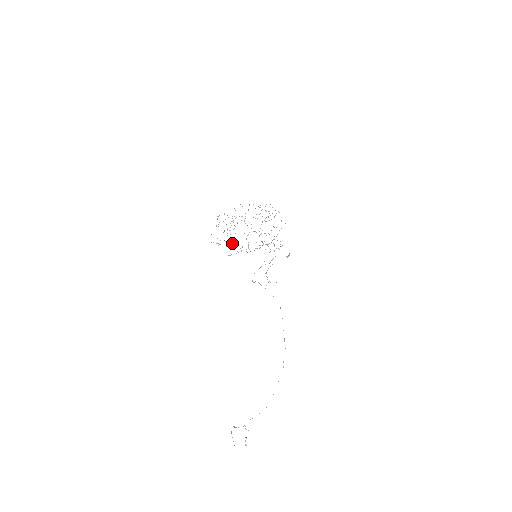
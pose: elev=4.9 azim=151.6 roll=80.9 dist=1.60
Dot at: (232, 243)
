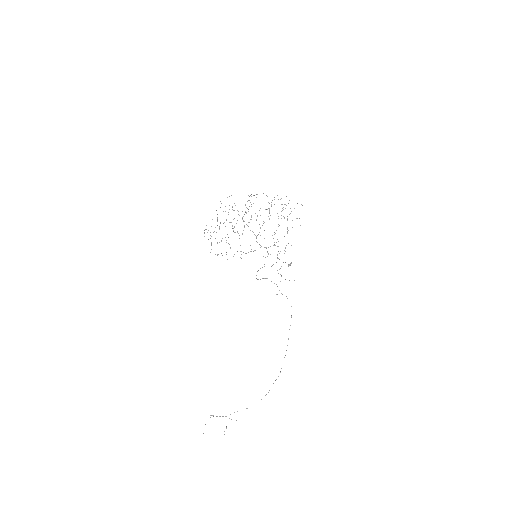
Dot at: (221, 241)
